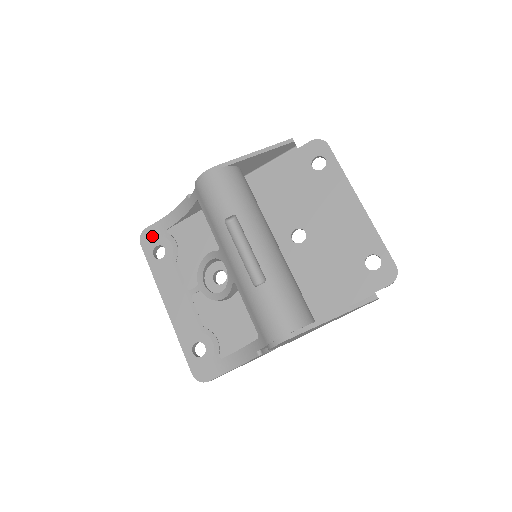
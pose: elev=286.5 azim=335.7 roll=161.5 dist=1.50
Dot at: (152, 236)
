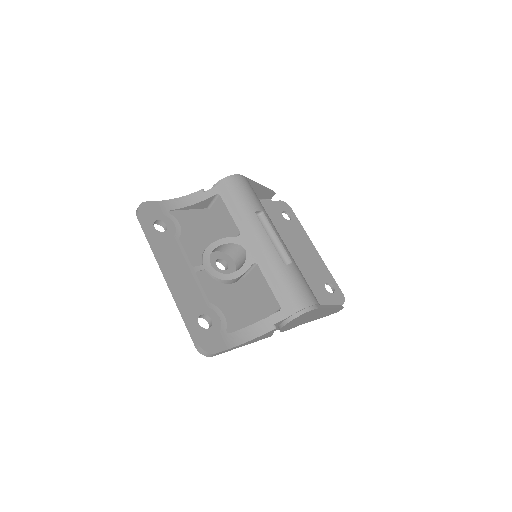
Dot at: (153, 210)
